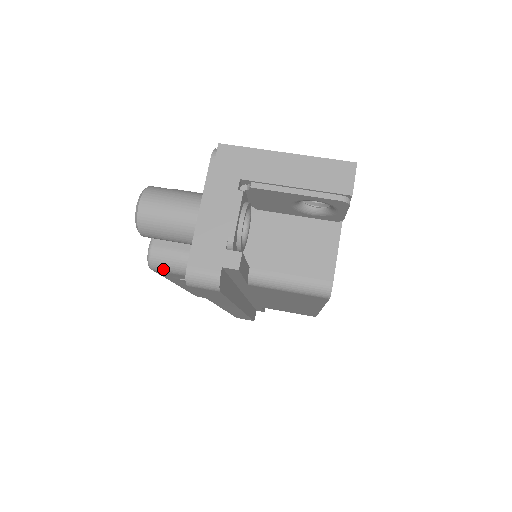
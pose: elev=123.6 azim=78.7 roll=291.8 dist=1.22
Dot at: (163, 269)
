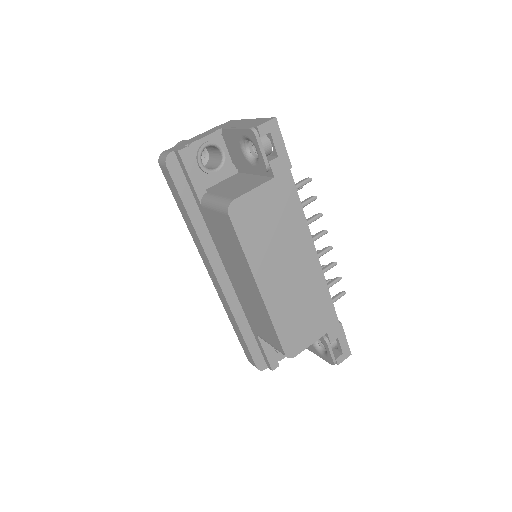
Dot at: occluded
